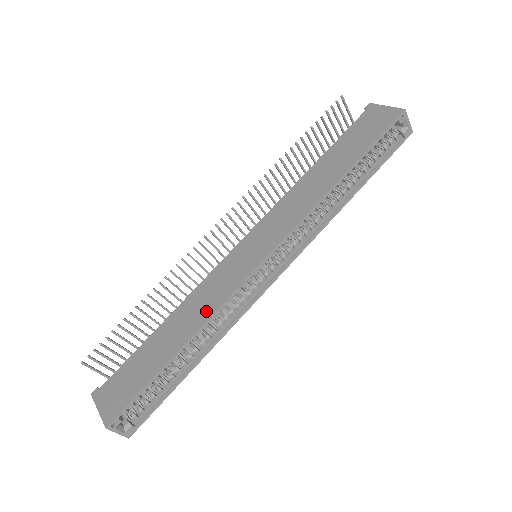
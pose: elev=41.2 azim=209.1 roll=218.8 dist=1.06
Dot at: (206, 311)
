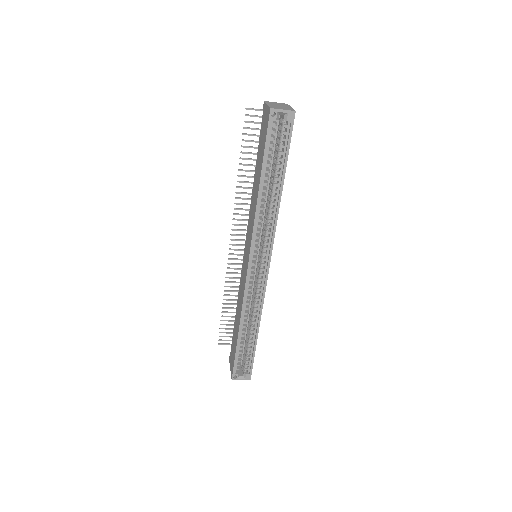
Dot at: (241, 306)
